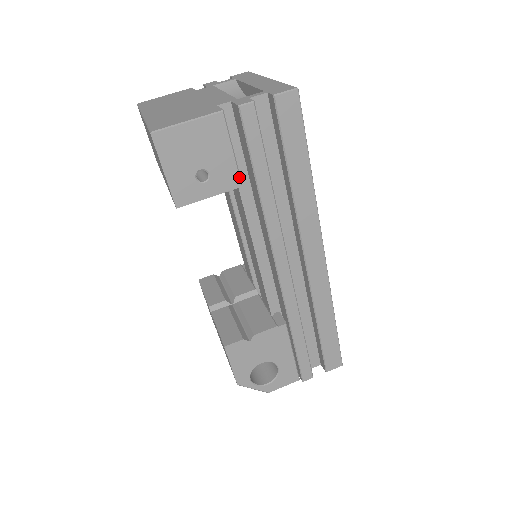
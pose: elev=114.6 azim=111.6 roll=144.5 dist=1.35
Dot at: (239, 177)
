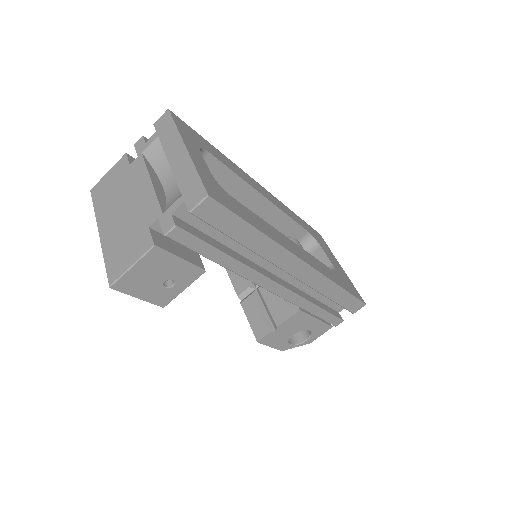
Dot at: (199, 268)
